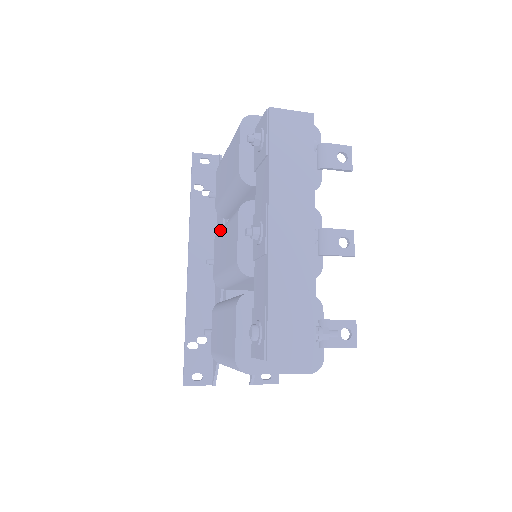
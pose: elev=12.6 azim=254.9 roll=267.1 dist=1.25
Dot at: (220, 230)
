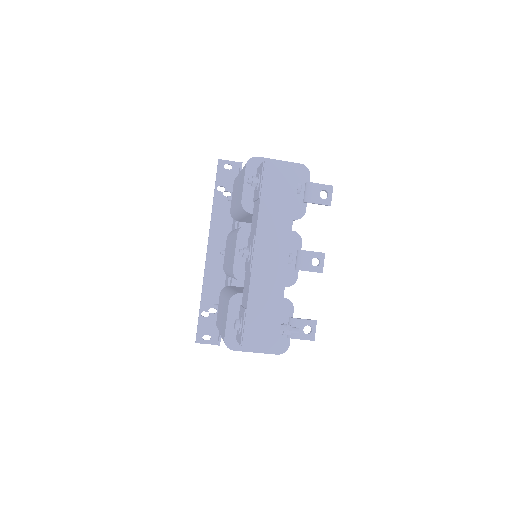
Dot at: (230, 233)
